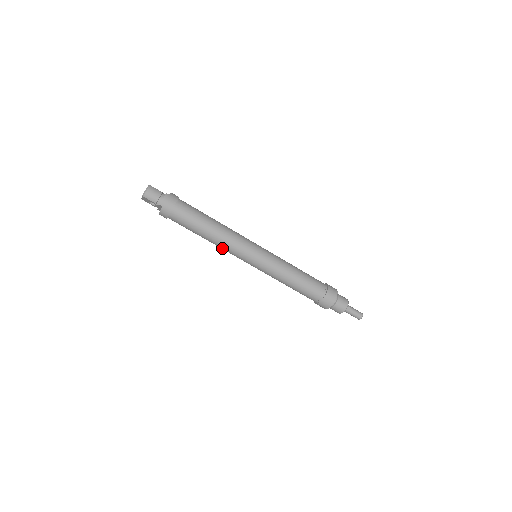
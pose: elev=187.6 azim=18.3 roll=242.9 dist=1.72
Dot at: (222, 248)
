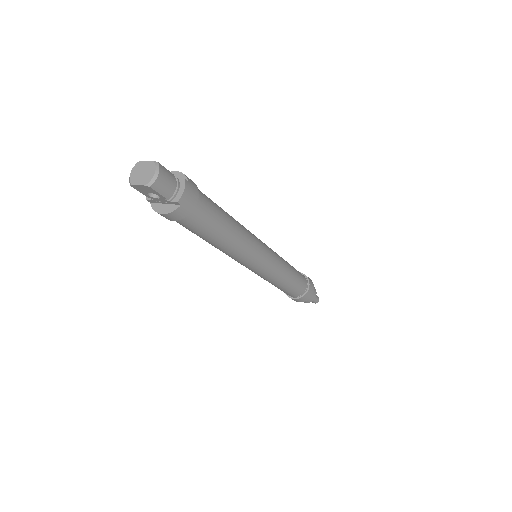
Dot at: (229, 255)
